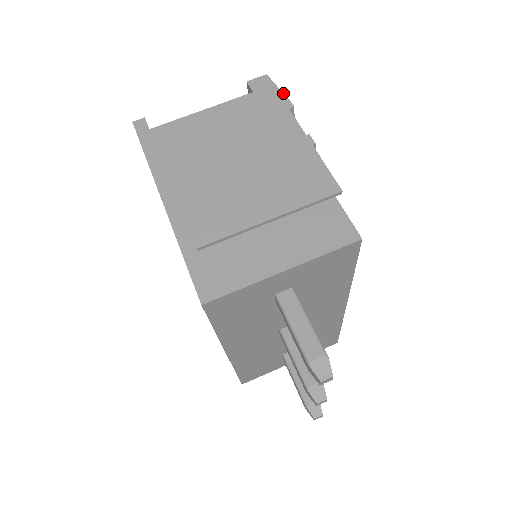
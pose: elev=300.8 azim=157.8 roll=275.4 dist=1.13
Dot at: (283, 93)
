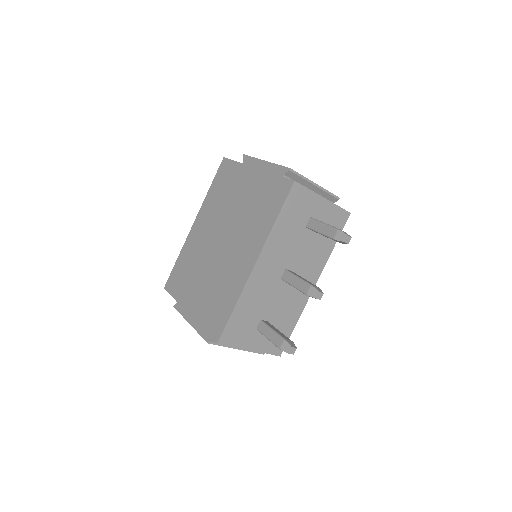
Dot at: occluded
